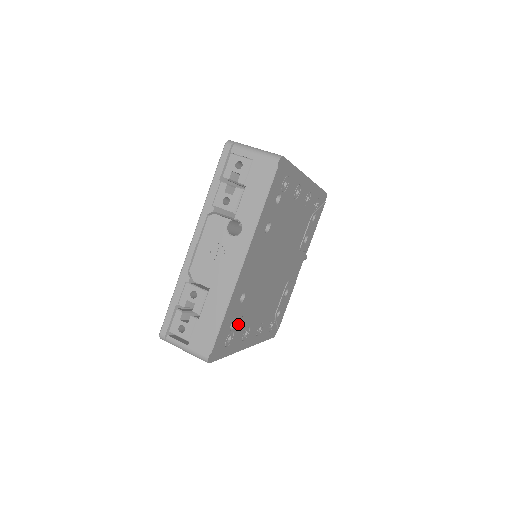
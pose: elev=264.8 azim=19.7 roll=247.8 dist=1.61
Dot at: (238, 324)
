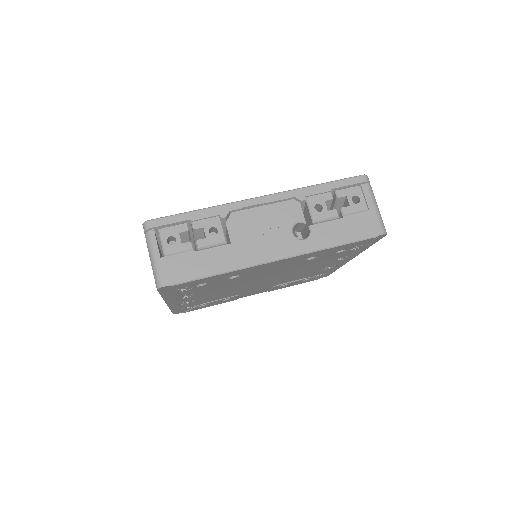
Dot at: (200, 287)
